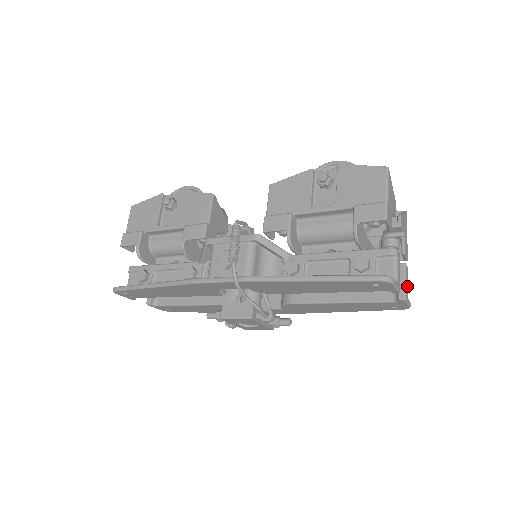
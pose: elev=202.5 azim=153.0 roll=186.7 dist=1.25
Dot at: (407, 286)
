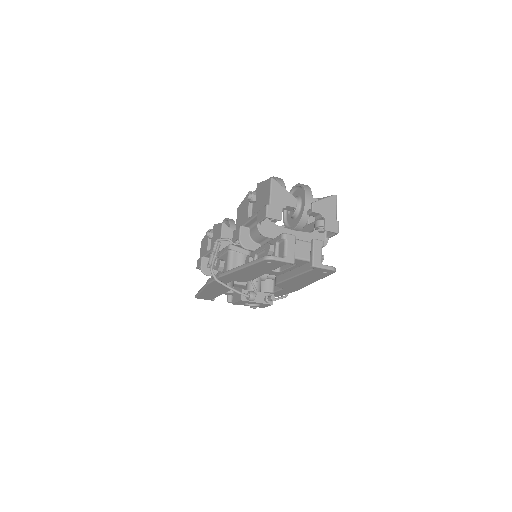
Dot at: (319, 255)
